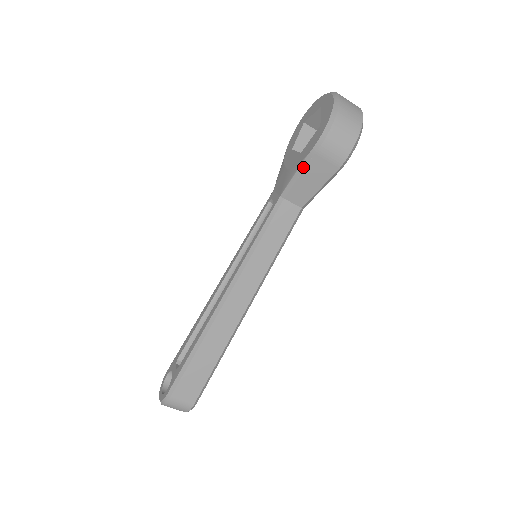
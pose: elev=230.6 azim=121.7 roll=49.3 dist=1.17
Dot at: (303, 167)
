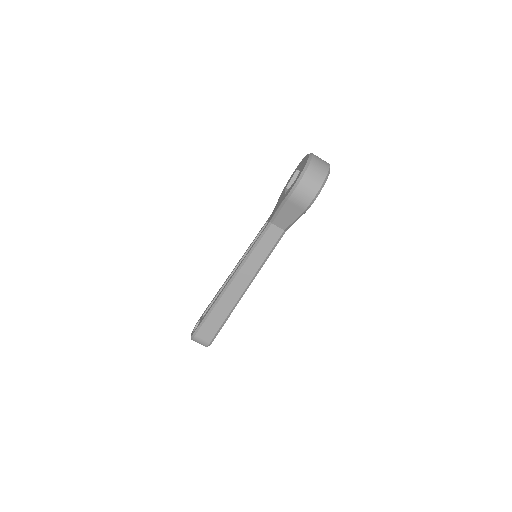
Dot at: (281, 206)
